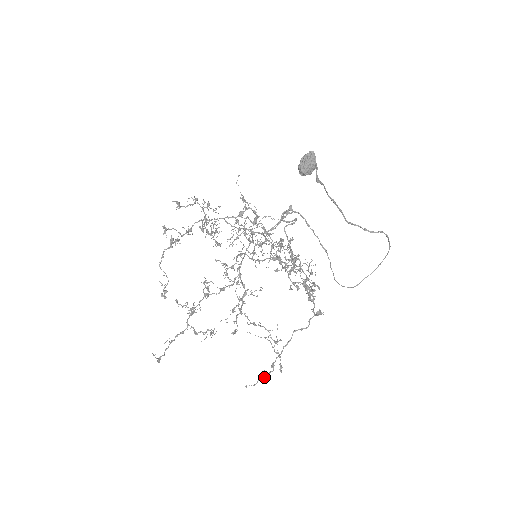
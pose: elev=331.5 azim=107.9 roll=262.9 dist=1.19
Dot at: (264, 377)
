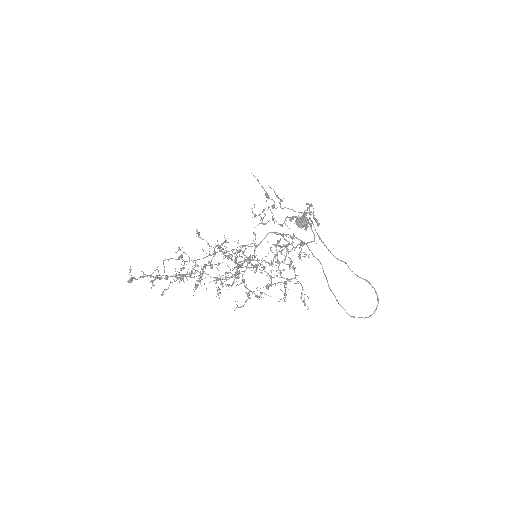
Dot at: (266, 192)
